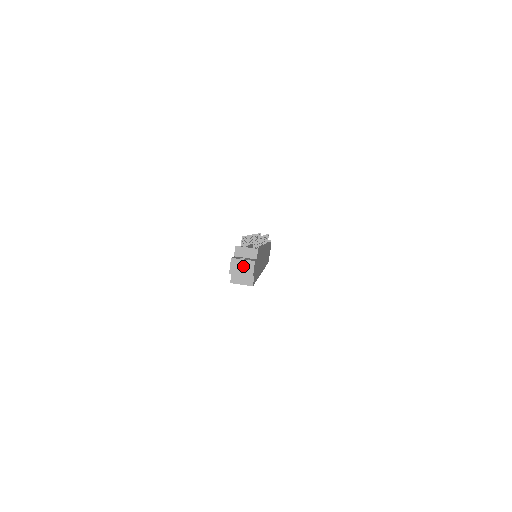
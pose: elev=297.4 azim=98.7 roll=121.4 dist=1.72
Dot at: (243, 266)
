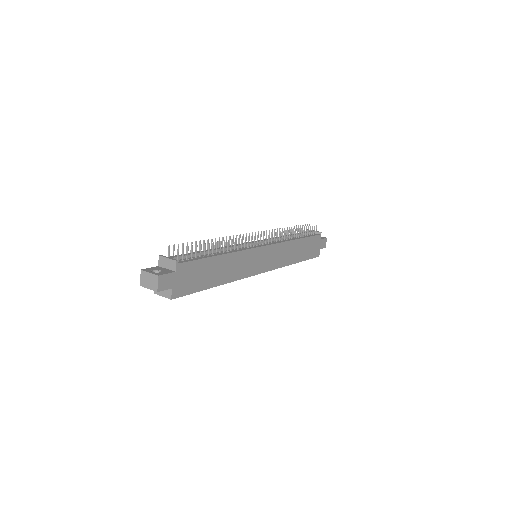
Dot at: (150, 279)
